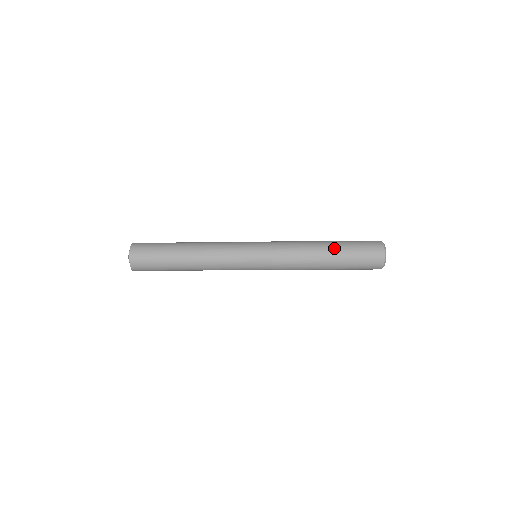
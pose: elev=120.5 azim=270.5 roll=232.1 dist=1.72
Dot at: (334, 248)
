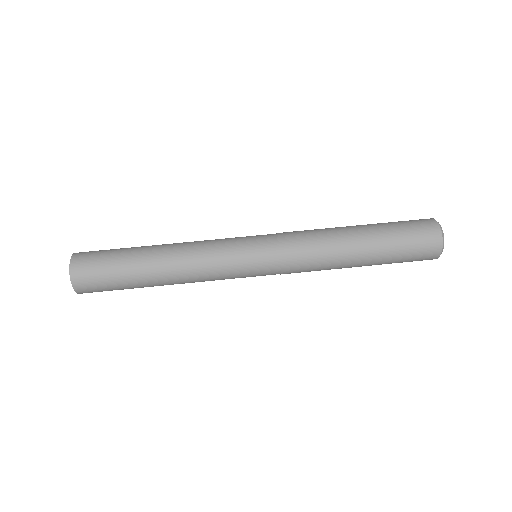
Dot at: (371, 255)
